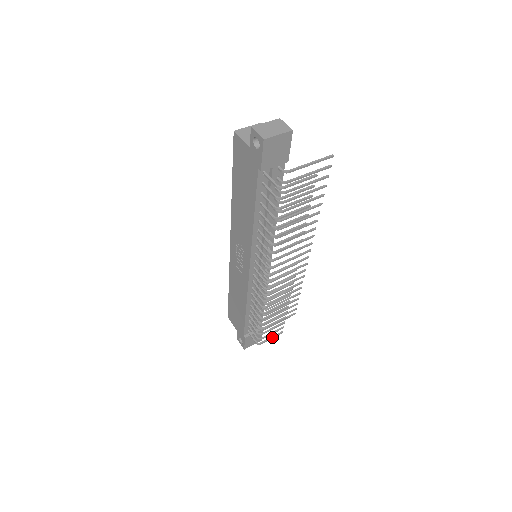
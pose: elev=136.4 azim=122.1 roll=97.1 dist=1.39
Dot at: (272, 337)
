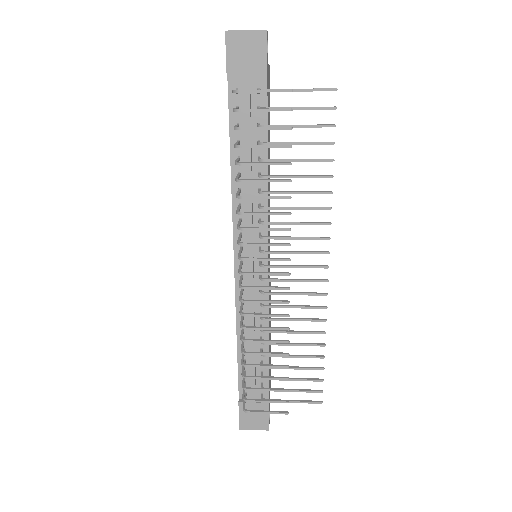
Dot at: (268, 411)
